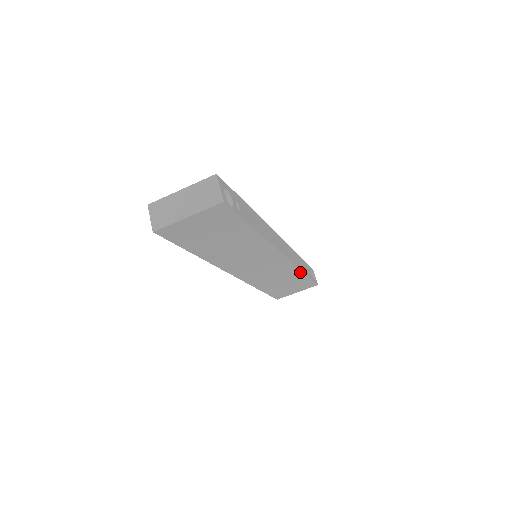
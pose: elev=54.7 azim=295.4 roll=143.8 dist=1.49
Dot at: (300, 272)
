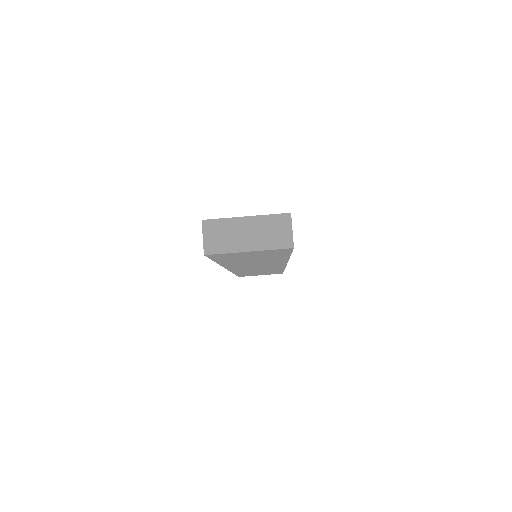
Dot at: occluded
